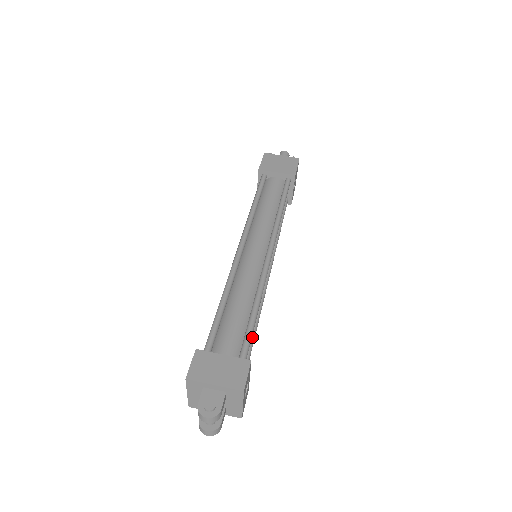
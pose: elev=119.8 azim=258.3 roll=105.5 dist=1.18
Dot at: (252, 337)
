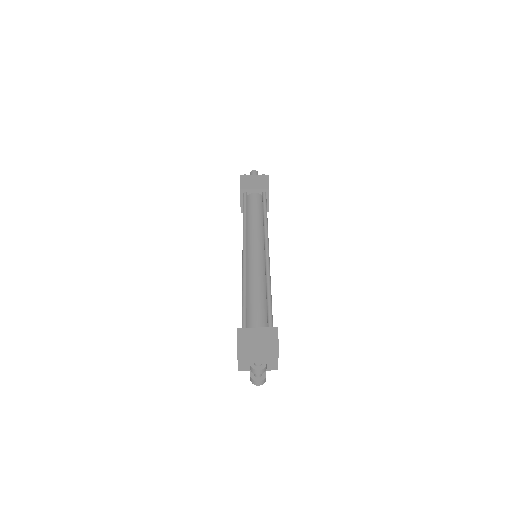
Dot at: occluded
